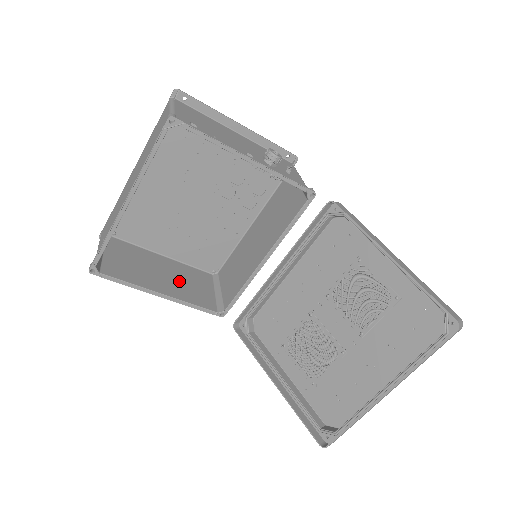
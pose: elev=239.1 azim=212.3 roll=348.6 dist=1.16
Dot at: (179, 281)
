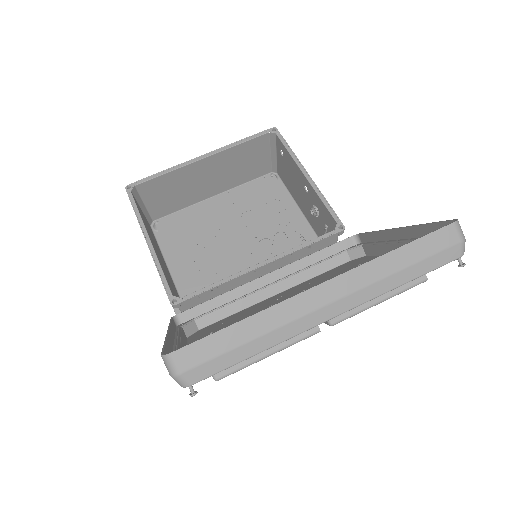
Dot at: occluded
